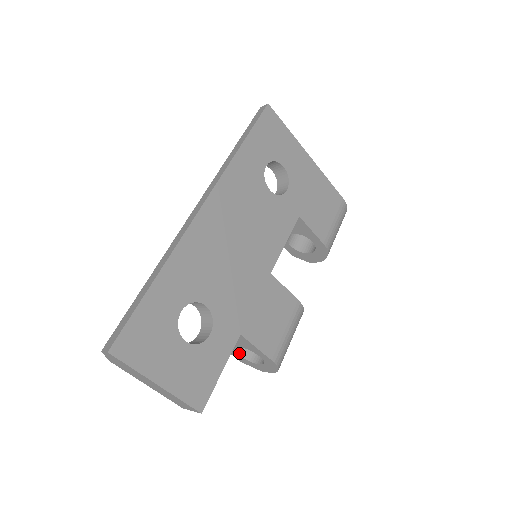
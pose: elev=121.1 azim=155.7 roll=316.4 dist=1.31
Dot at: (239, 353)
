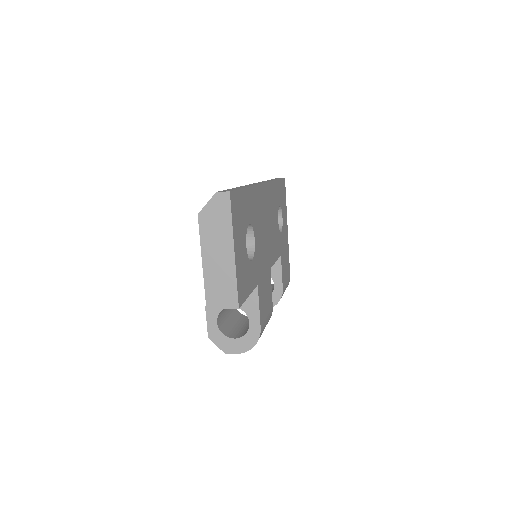
Dot at: (218, 323)
